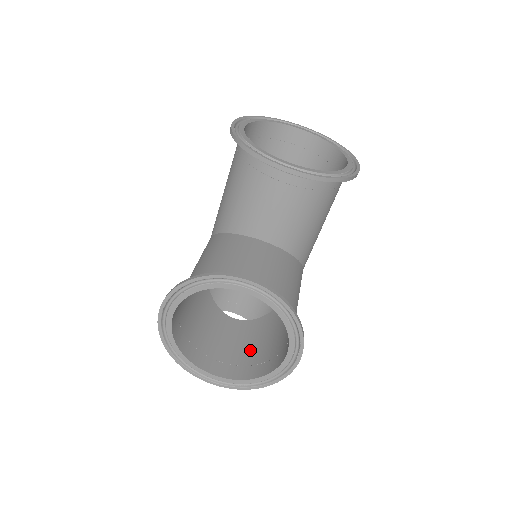
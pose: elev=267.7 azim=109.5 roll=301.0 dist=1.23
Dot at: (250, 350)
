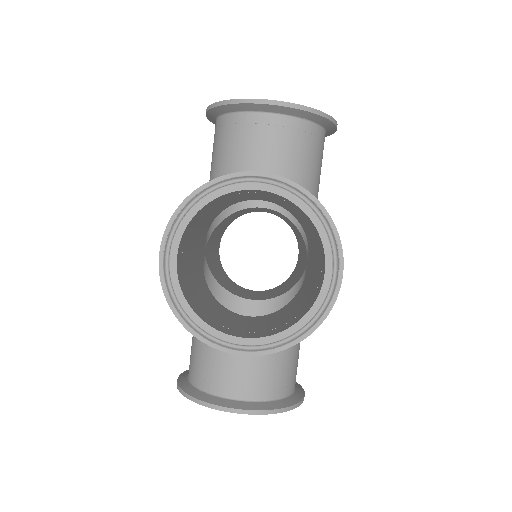
Dot at: (277, 321)
